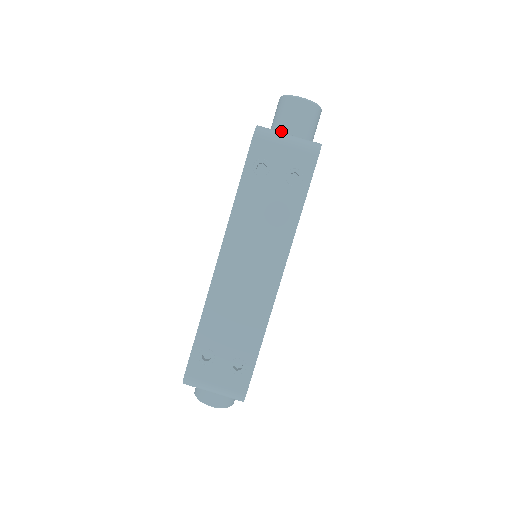
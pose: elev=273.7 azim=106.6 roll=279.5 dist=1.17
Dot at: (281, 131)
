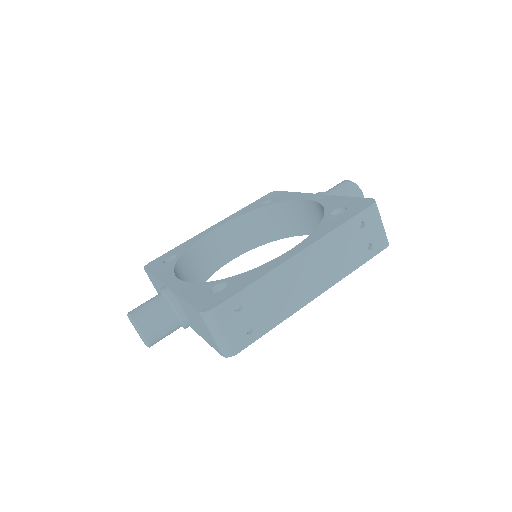
Dot at: occluded
